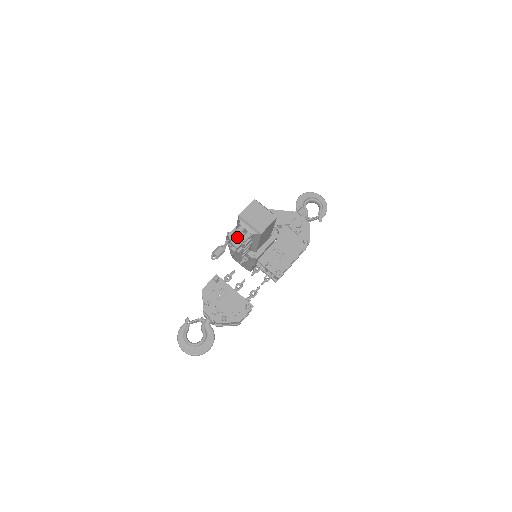
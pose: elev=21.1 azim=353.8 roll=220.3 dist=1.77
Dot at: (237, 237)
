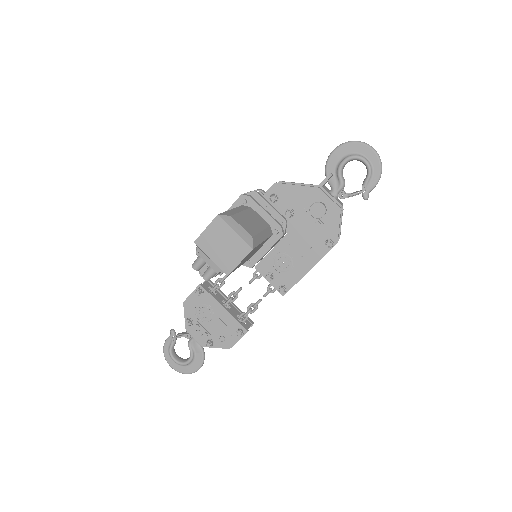
Dot at: occluded
